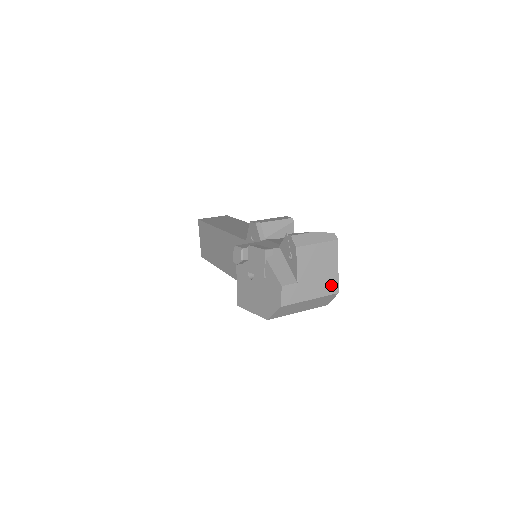
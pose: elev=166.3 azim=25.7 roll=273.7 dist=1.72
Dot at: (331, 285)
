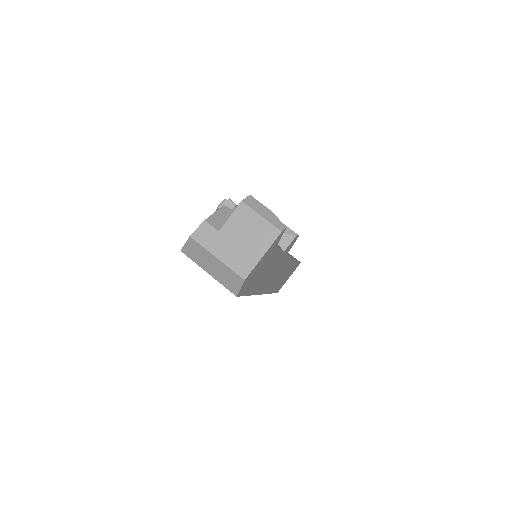
Dot at: (244, 265)
